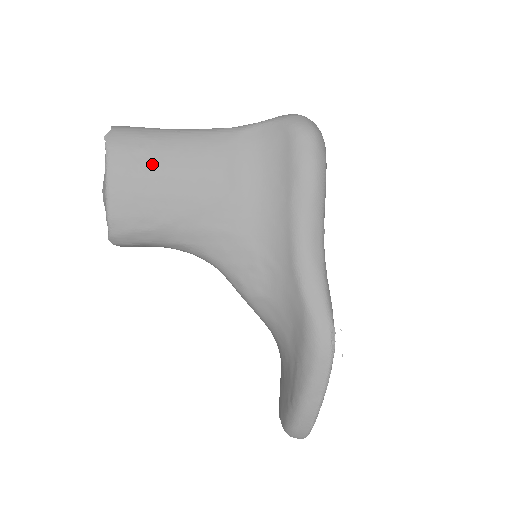
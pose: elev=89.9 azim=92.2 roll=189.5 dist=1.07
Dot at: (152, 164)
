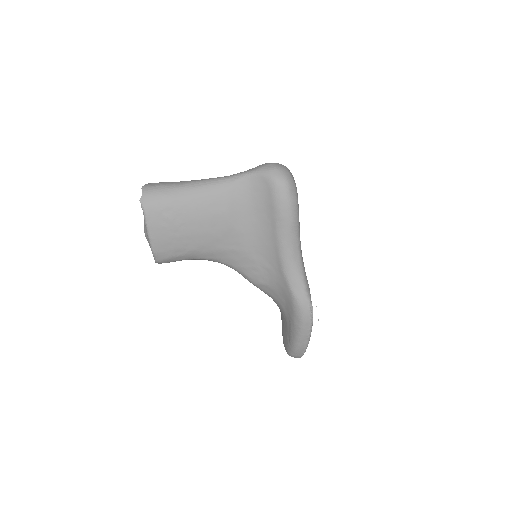
Dot at: (177, 216)
